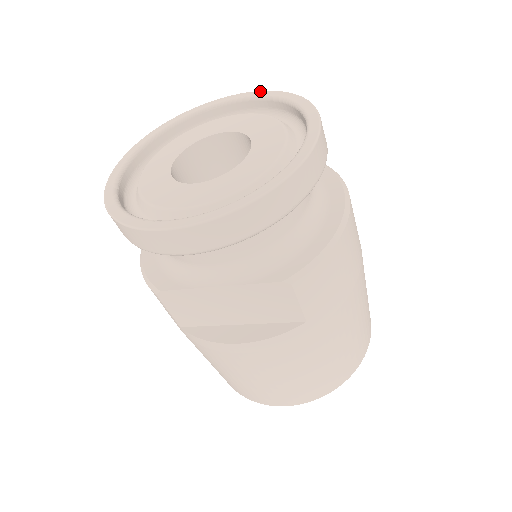
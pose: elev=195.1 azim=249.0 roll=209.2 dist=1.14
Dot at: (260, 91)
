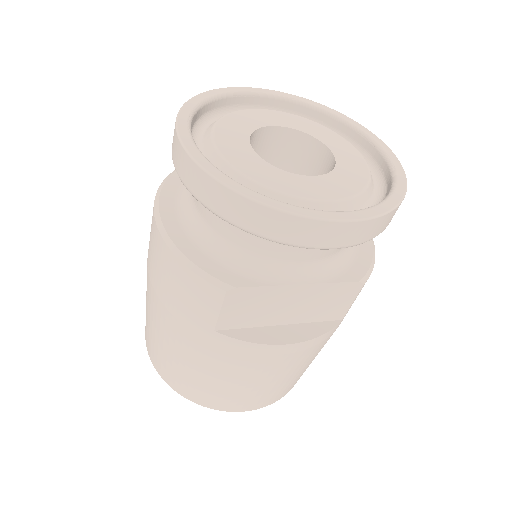
Dot at: (294, 95)
